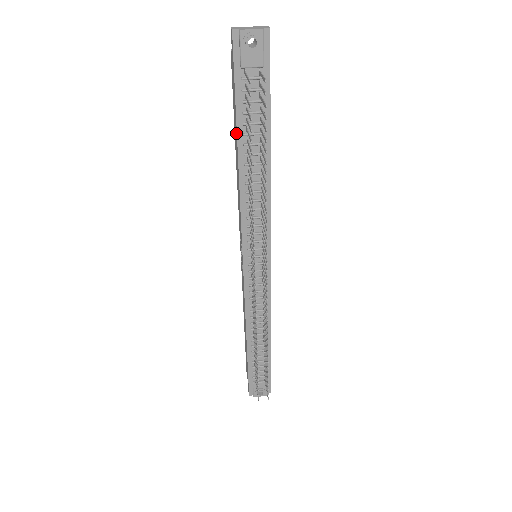
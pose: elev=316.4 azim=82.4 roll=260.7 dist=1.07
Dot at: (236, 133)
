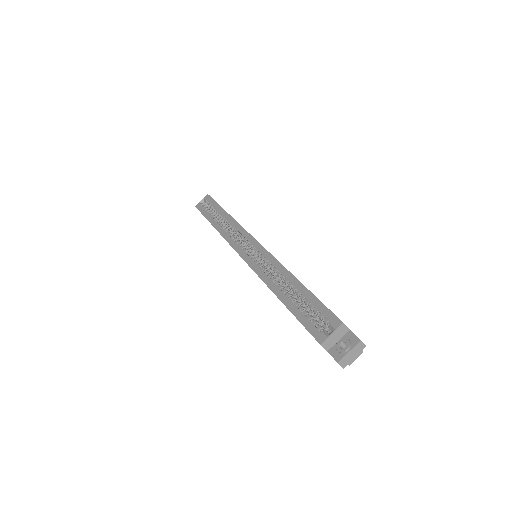
Dot at: occluded
